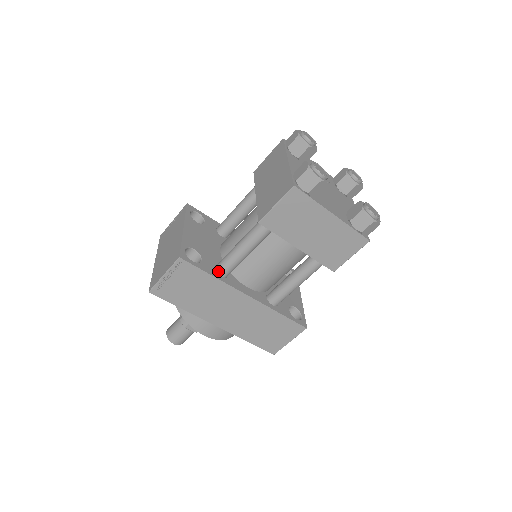
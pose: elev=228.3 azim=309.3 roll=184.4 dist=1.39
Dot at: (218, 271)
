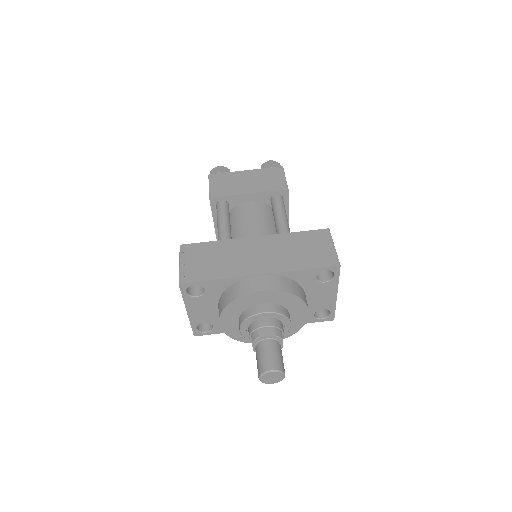
Dot at: occluded
